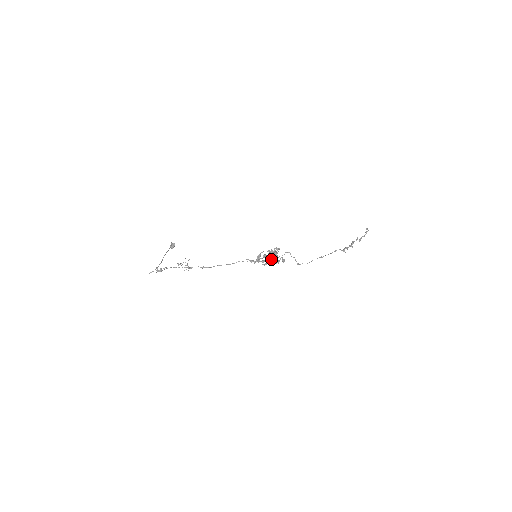
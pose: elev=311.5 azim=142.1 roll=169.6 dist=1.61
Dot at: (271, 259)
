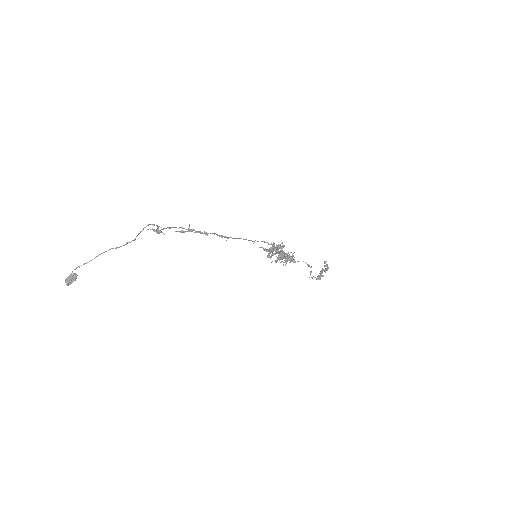
Dot at: (281, 255)
